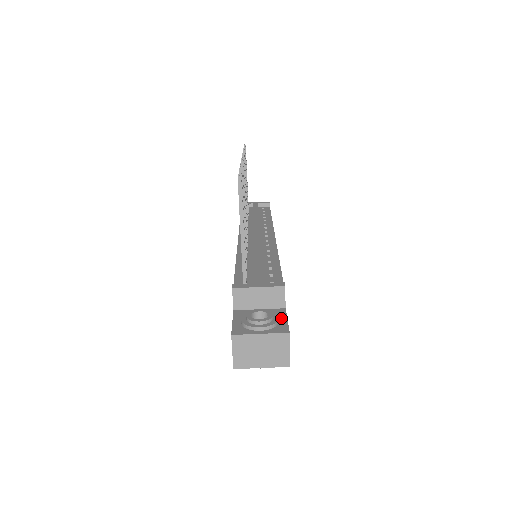
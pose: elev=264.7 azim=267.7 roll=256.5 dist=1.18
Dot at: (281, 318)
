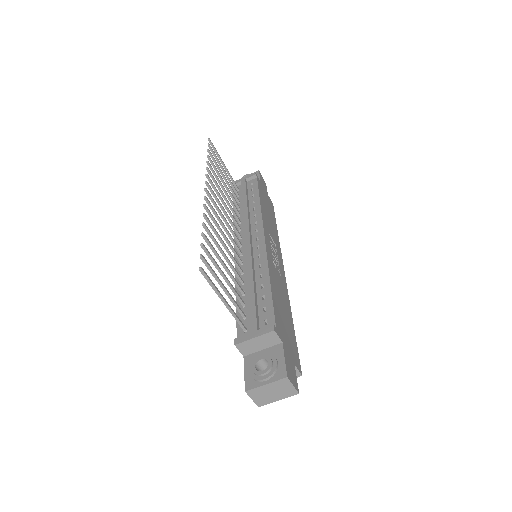
Dot at: (280, 358)
